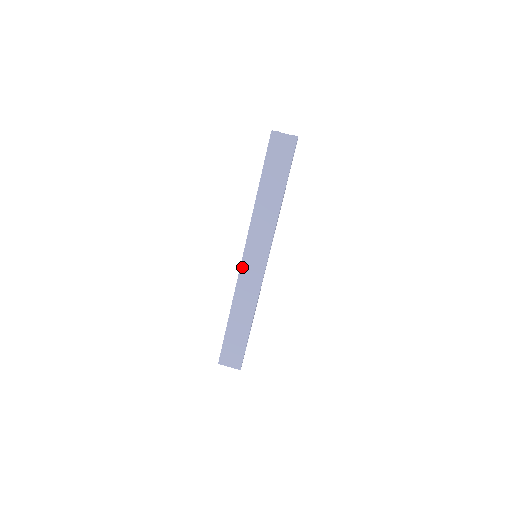
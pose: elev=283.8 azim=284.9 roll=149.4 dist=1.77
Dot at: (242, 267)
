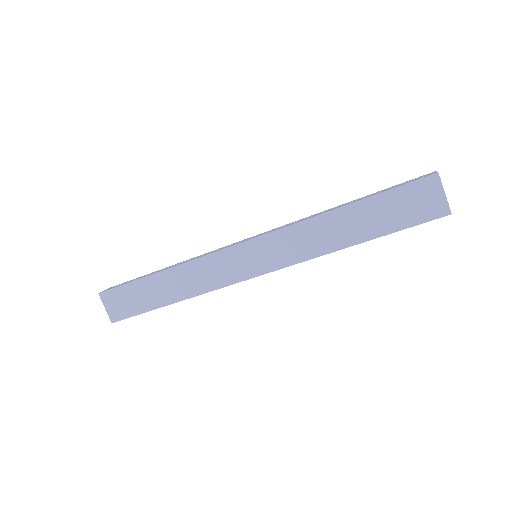
Dot at: (230, 249)
